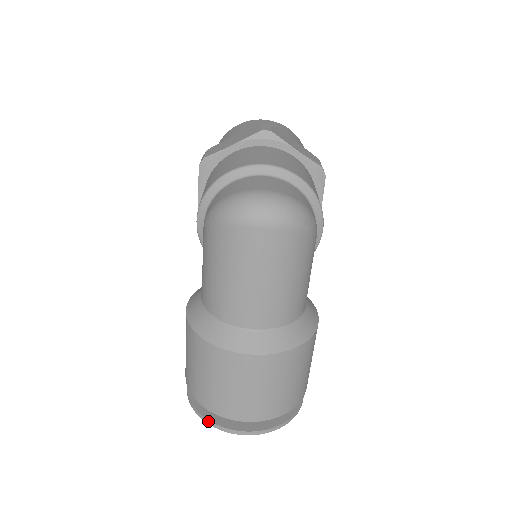
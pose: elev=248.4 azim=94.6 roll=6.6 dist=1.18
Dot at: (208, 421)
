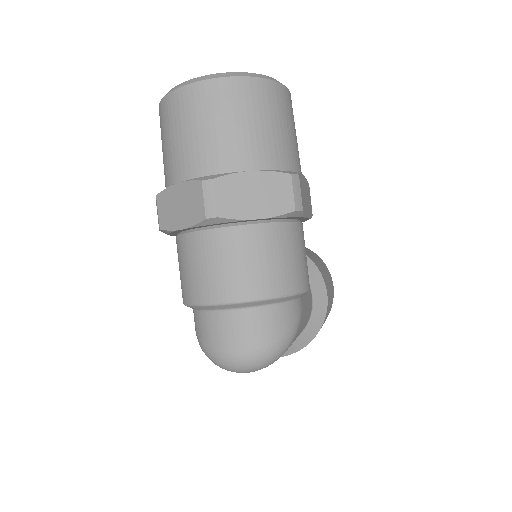
Dot at: occluded
